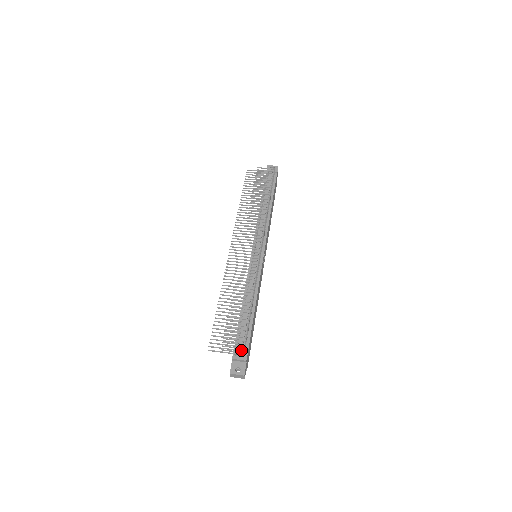
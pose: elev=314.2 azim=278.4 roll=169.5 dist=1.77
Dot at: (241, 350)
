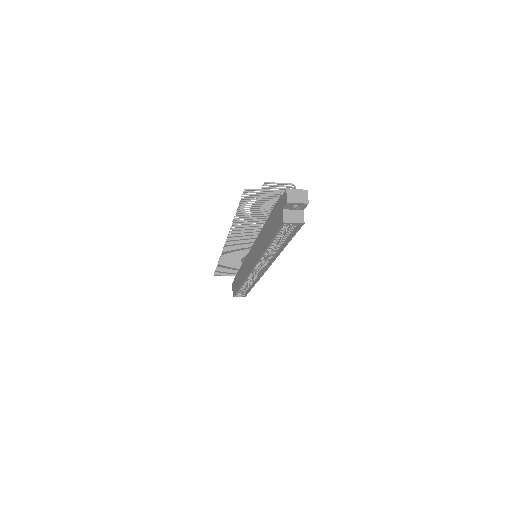
Dot at: occluded
